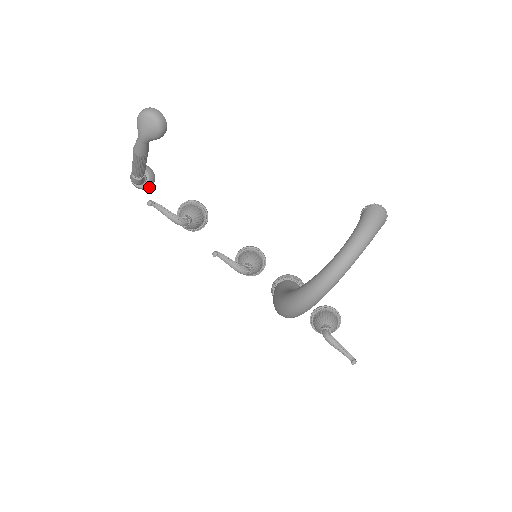
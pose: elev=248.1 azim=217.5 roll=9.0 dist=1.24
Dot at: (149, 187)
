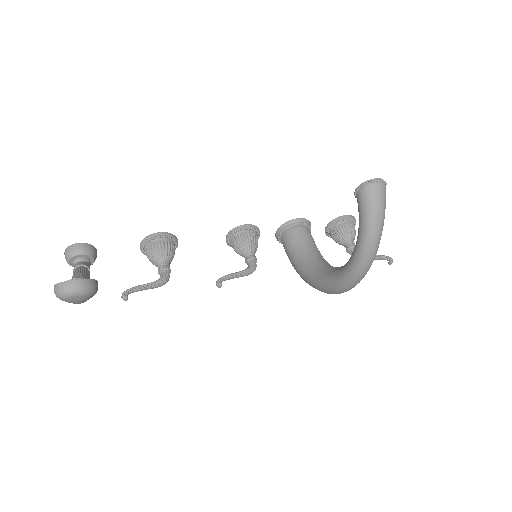
Dot at: (96, 257)
